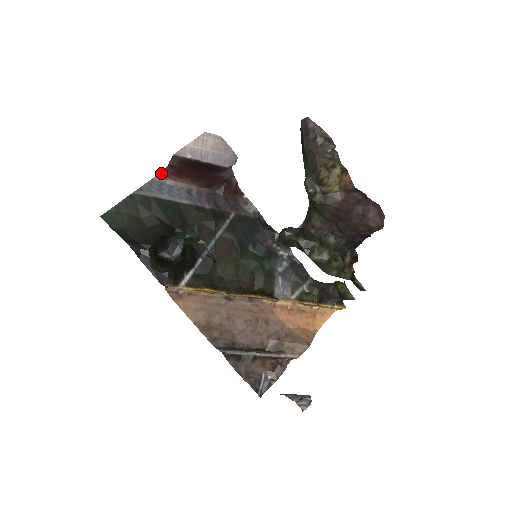
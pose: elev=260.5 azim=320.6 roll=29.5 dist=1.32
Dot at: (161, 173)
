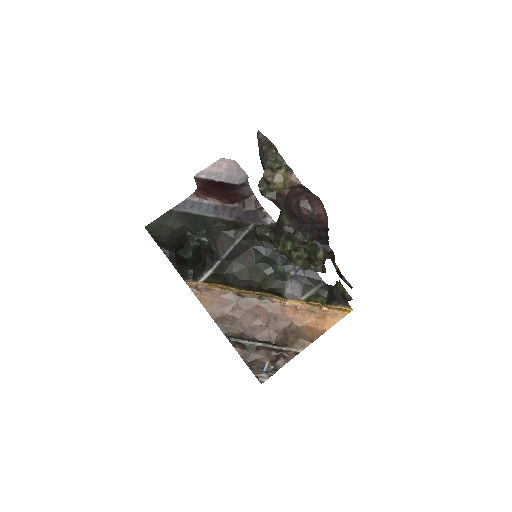
Dot at: (194, 194)
